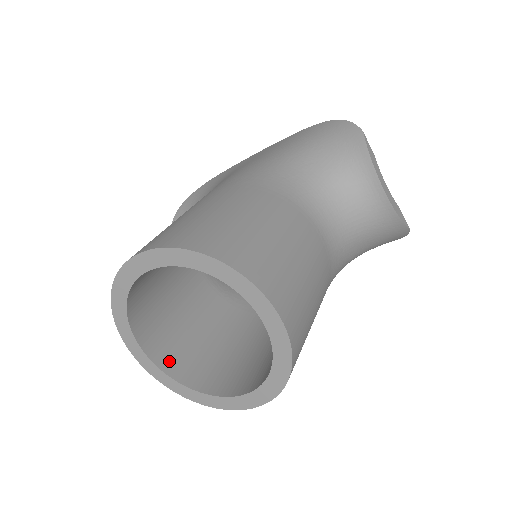
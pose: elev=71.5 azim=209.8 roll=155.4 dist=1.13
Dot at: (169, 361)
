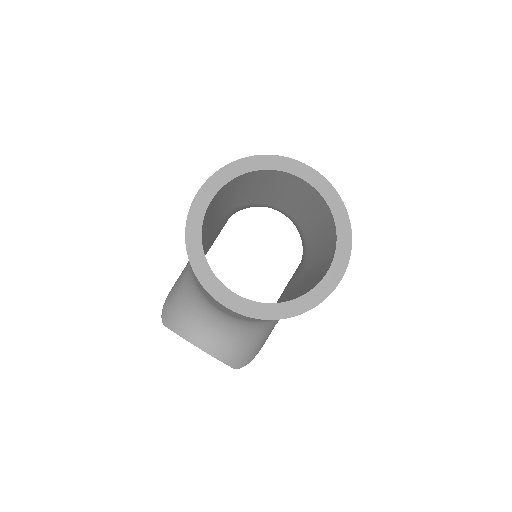
Dot at: occluded
